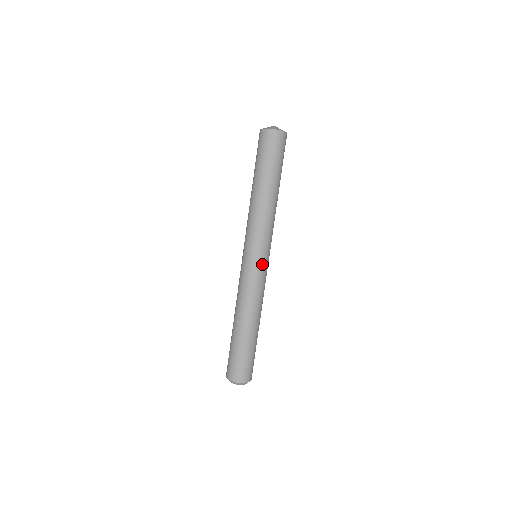
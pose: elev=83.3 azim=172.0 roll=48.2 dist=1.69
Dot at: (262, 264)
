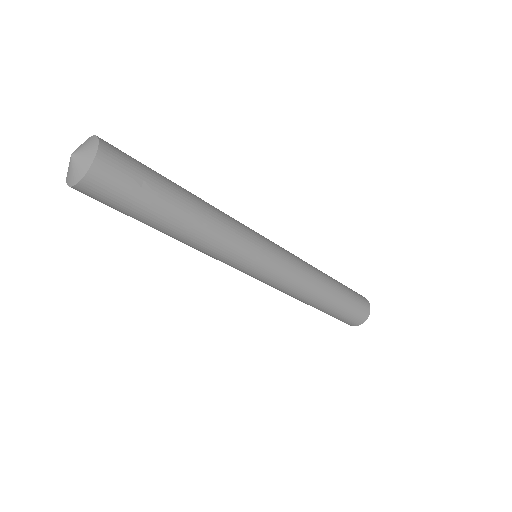
Dot at: (276, 262)
